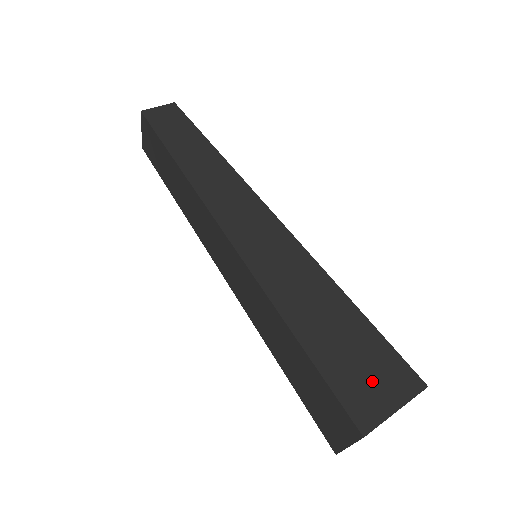
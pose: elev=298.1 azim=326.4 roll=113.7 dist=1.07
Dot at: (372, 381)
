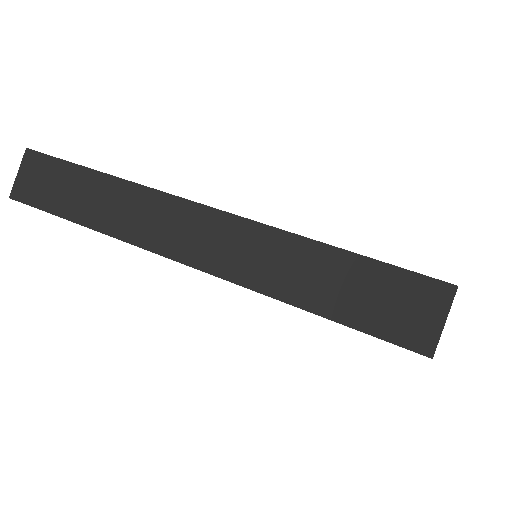
Dot at: (419, 315)
